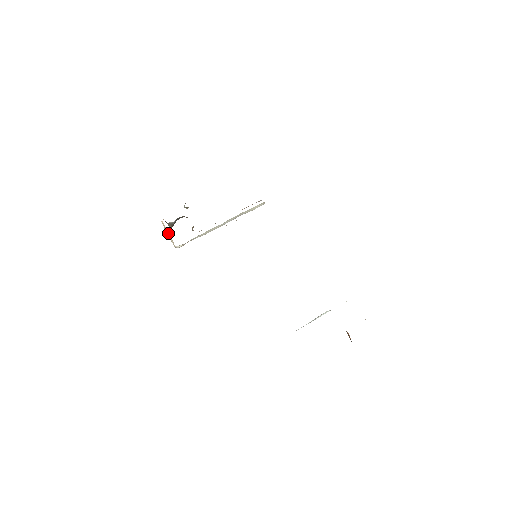
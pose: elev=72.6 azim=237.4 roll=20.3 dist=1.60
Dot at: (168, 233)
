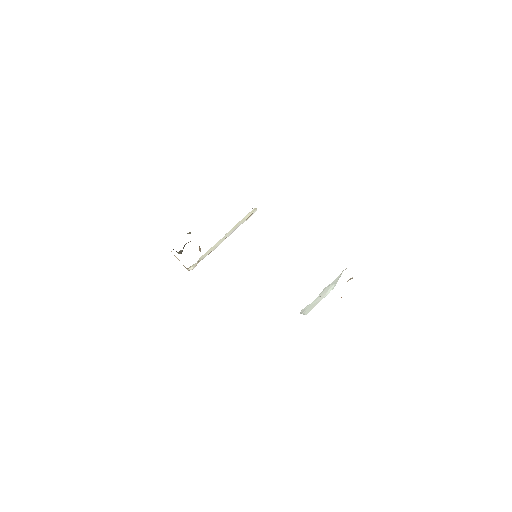
Dot at: (178, 259)
